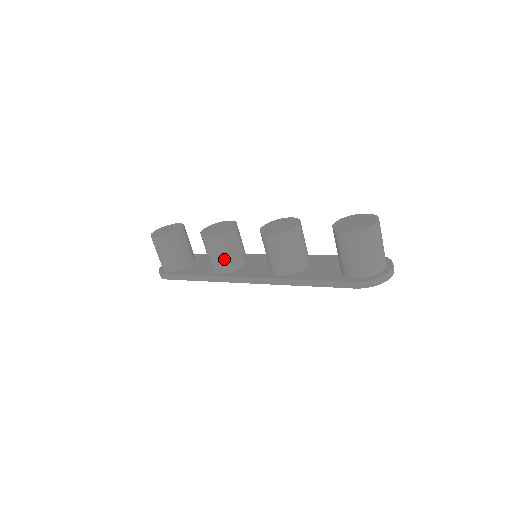
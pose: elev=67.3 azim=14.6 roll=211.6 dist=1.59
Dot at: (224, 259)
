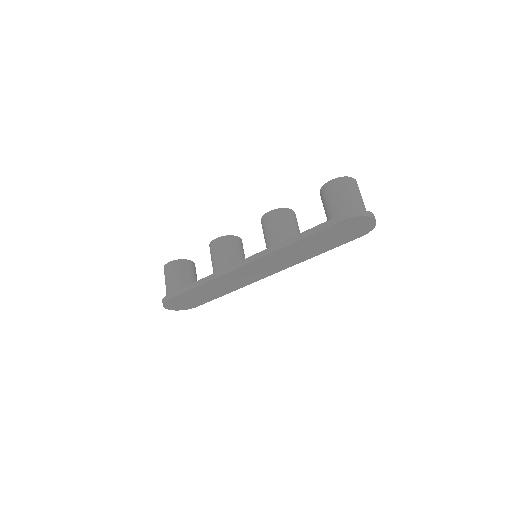
Dot at: (227, 257)
